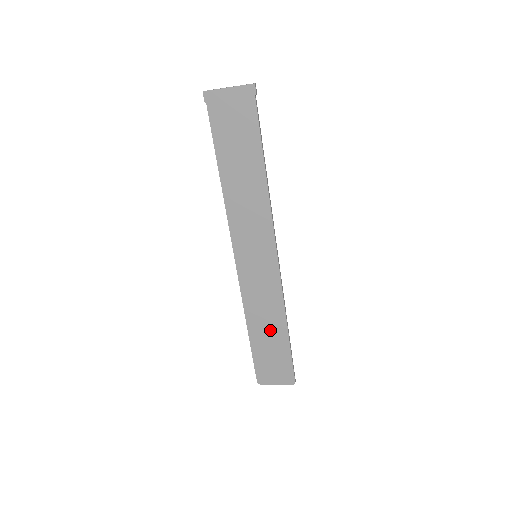
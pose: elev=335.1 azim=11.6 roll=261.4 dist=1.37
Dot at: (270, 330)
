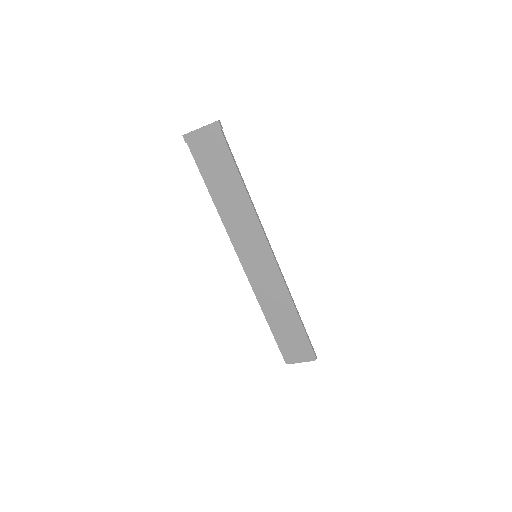
Dot at: (283, 316)
